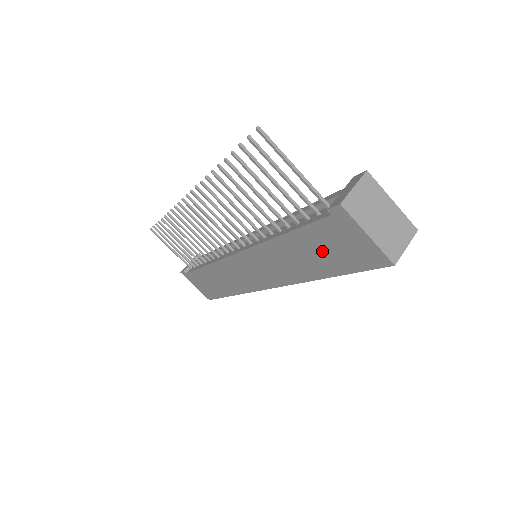
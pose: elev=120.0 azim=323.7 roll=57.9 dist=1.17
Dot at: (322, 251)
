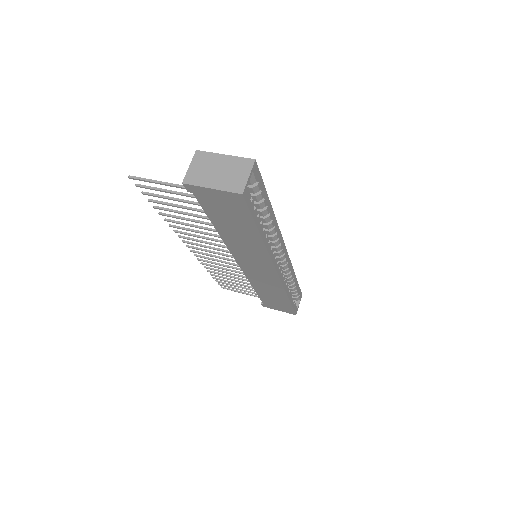
Dot at: (230, 220)
